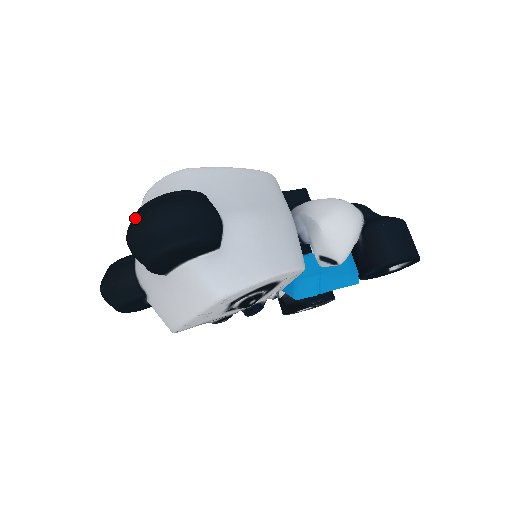
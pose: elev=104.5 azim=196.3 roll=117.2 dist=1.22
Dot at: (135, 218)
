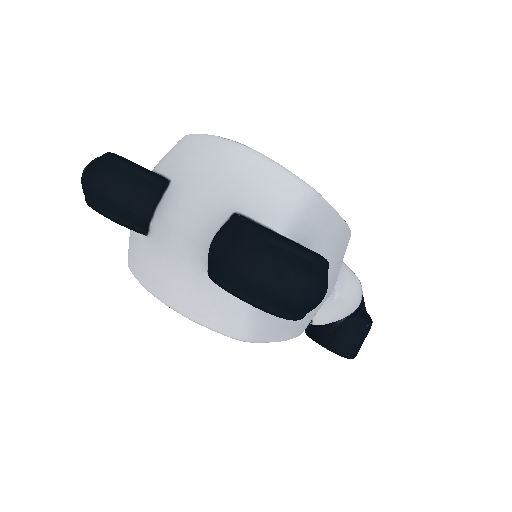
Dot at: (267, 252)
